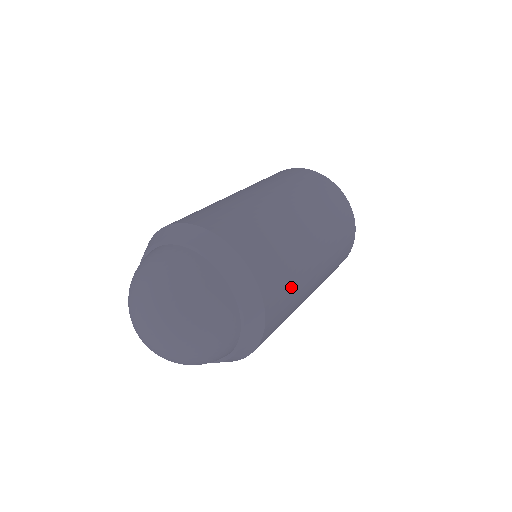
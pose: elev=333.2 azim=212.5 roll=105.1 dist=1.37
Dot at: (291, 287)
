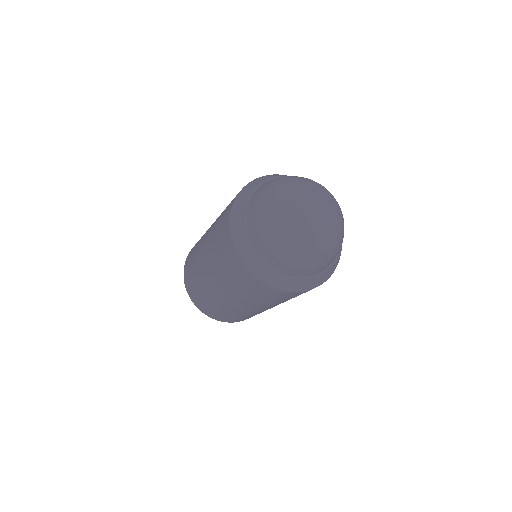
Dot at: occluded
